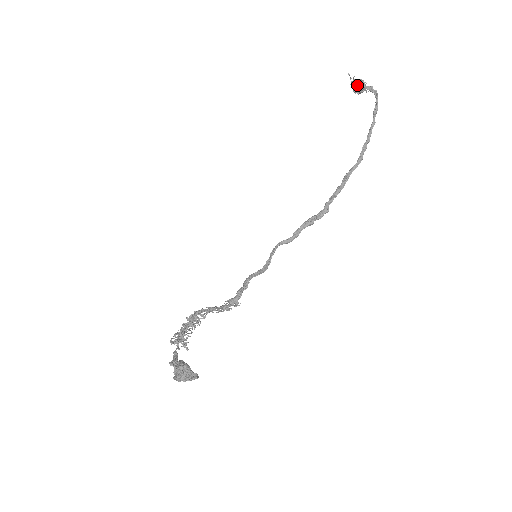
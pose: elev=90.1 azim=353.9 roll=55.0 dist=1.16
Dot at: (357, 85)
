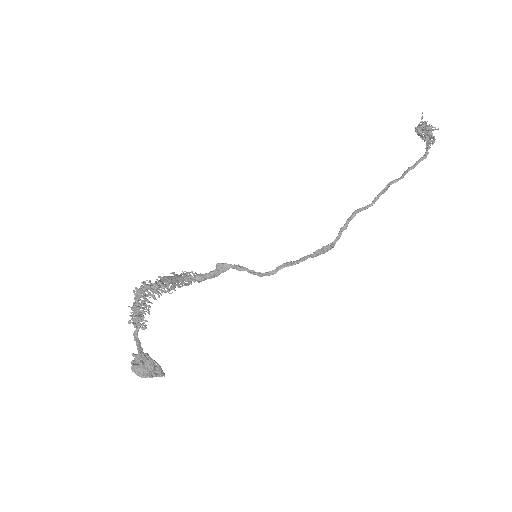
Dot at: (428, 137)
